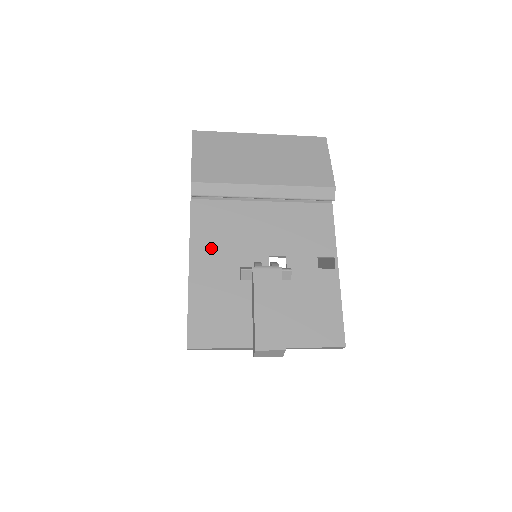
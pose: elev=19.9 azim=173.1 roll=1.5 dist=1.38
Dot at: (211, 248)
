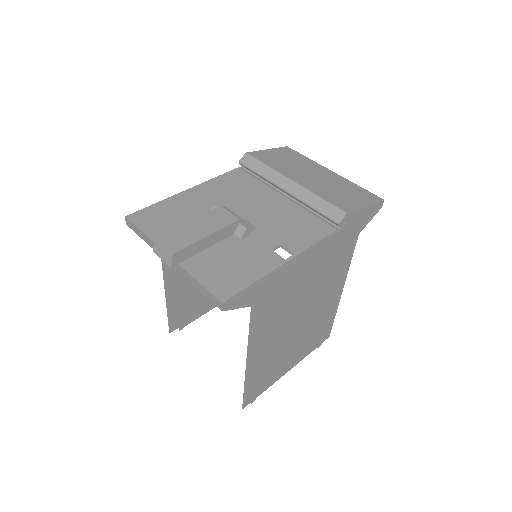
Dot at: (215, 191)
